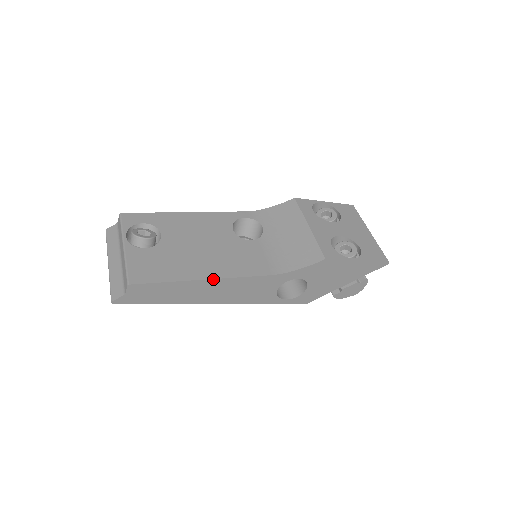
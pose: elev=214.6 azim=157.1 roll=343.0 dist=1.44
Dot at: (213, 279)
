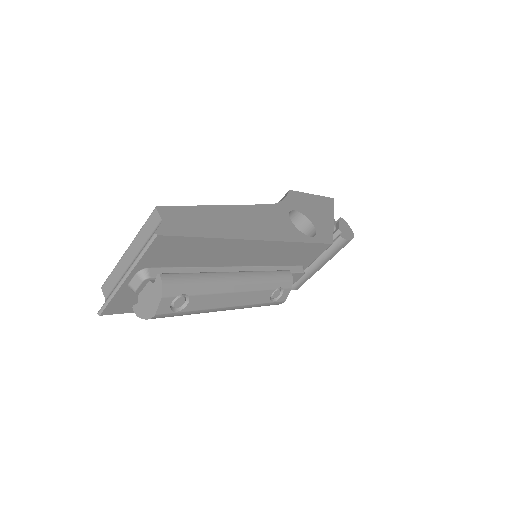
Dot at: (229, 206)
